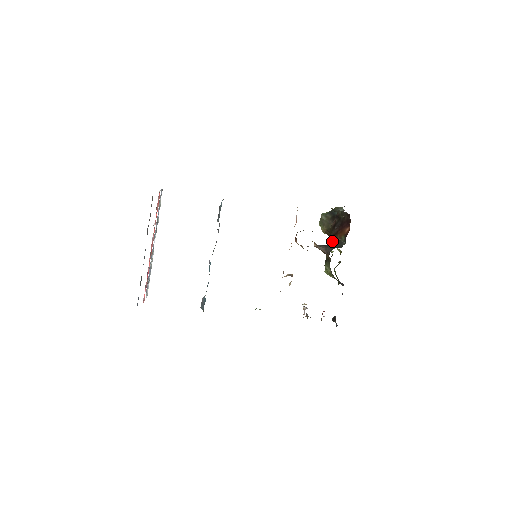
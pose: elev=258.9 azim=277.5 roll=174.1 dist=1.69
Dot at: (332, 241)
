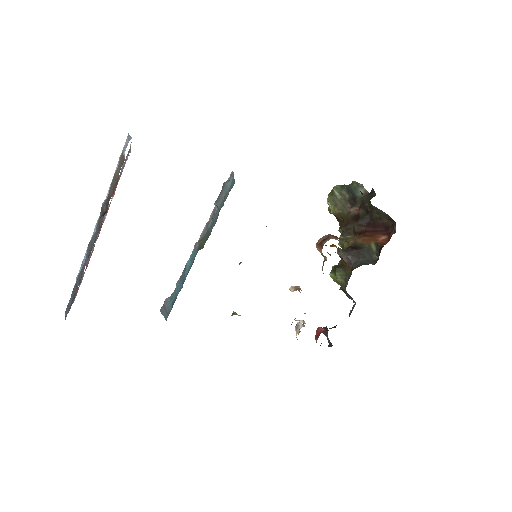
Dot at: (352, 241)
